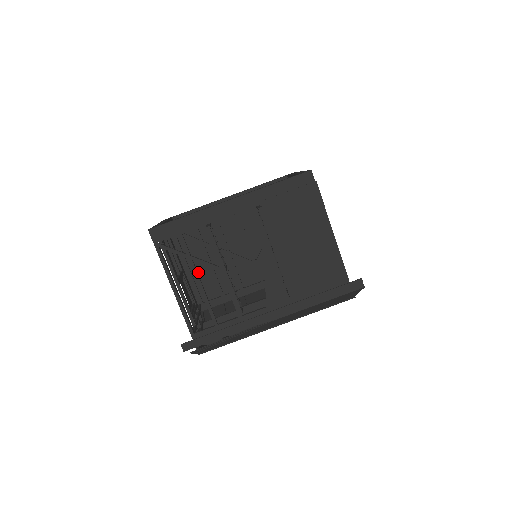
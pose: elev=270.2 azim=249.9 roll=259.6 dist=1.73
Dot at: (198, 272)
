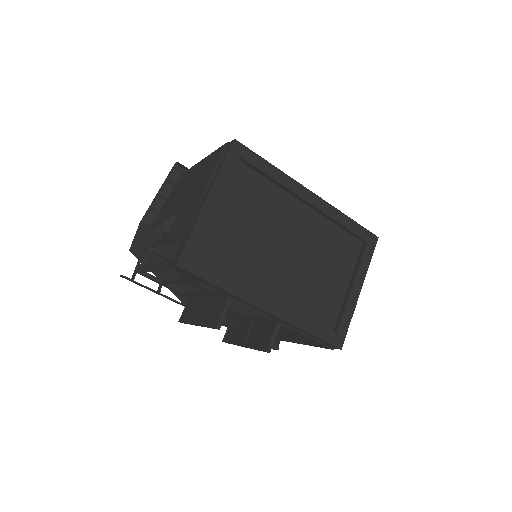
Dot at: occluded
